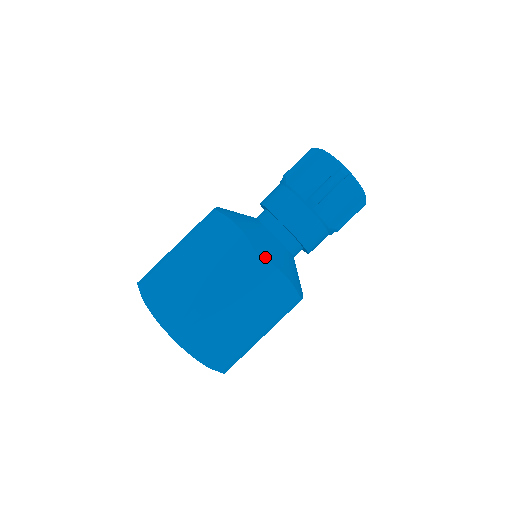
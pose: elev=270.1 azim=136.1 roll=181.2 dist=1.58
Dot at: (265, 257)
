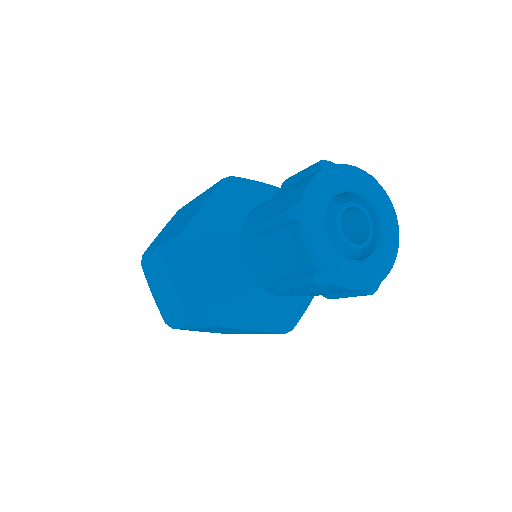
Dot at: (185, 248)
